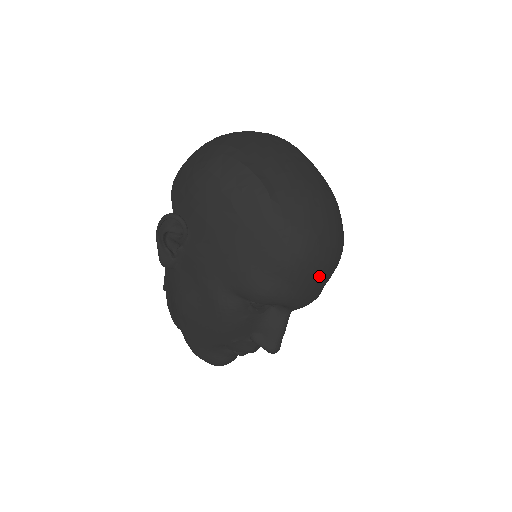
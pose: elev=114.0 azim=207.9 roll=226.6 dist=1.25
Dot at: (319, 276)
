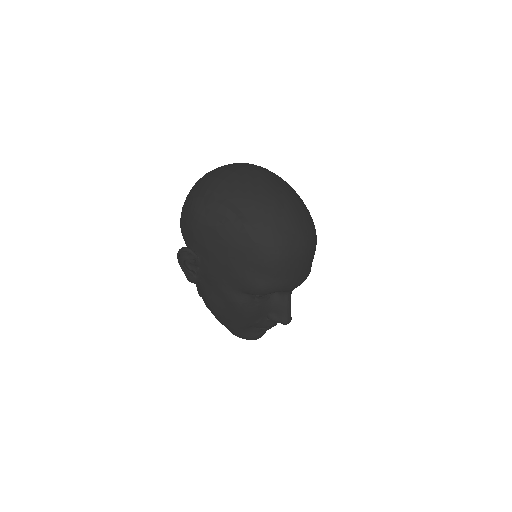
Dot at: (298, 265)
